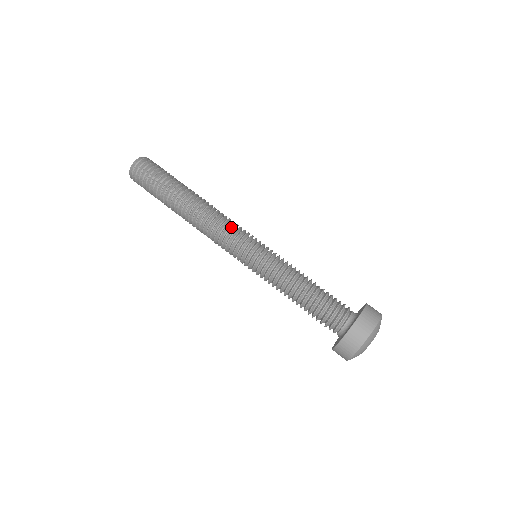
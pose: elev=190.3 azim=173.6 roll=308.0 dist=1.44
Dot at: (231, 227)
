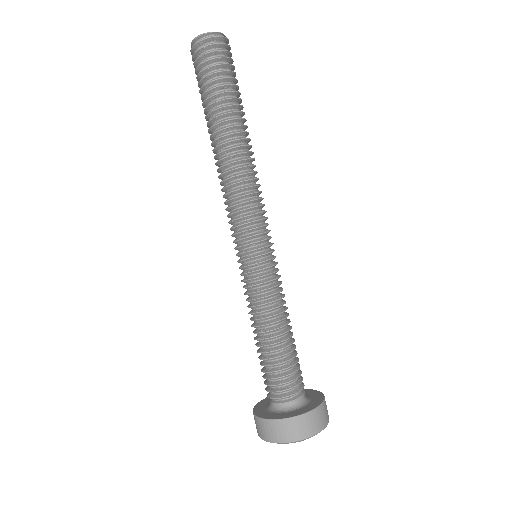
Dot at: (235, 210)
